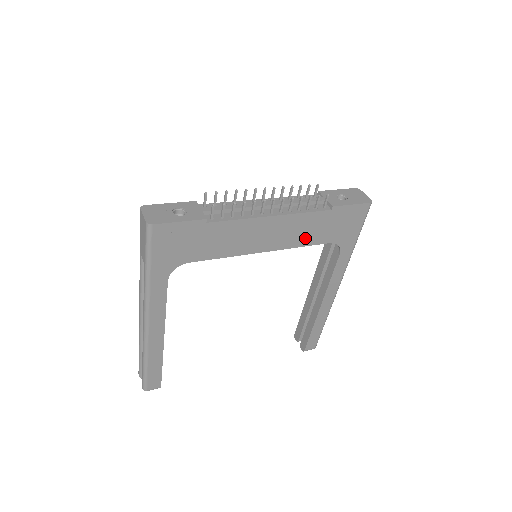
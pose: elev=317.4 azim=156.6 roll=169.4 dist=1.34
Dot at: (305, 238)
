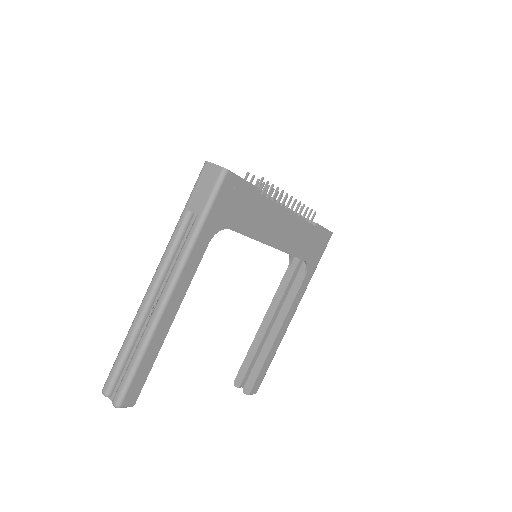
Dot at: (295, 247)
